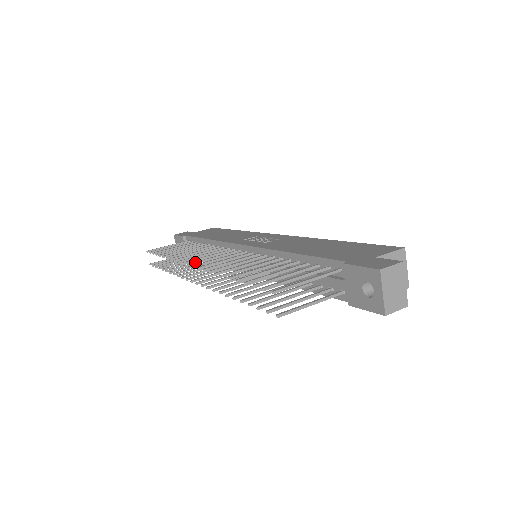
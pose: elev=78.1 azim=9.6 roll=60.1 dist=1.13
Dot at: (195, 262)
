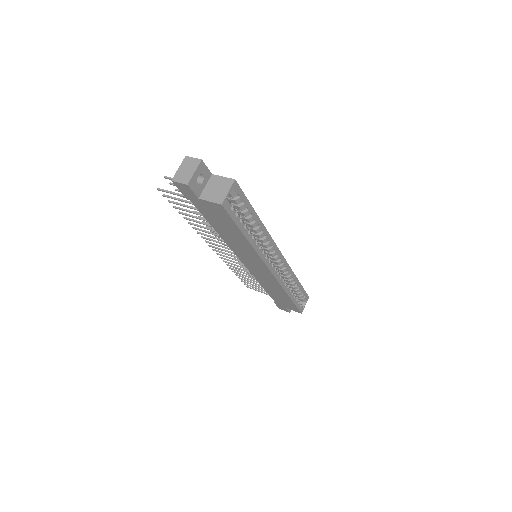
Dot at: occluded
